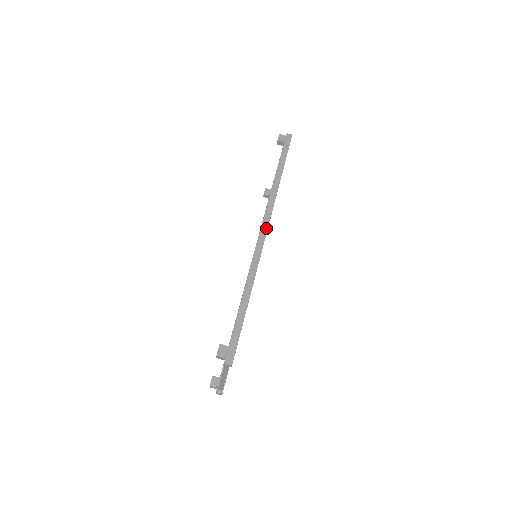
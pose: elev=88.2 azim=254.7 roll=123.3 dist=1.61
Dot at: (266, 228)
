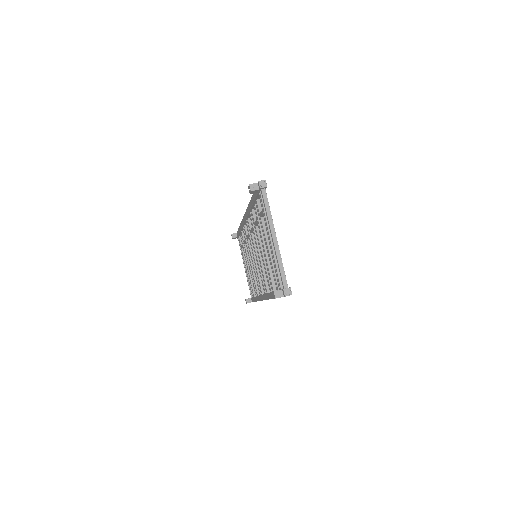
Dot at: occluded
